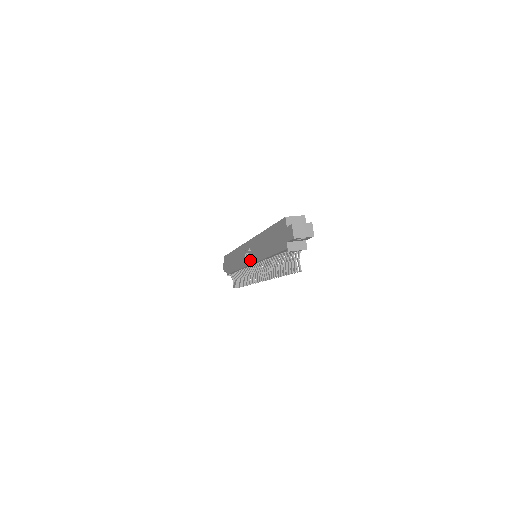
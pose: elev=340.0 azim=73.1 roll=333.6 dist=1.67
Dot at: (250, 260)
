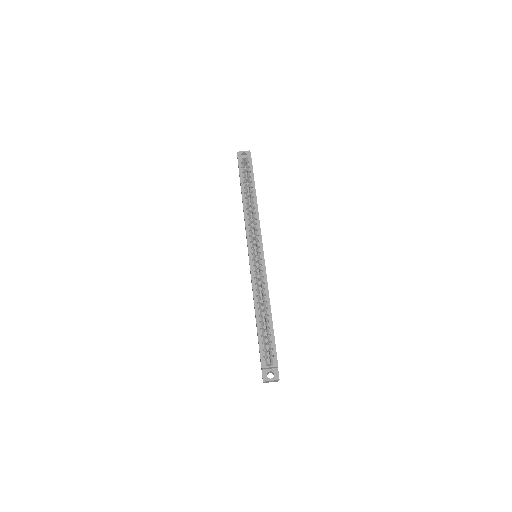
Dot at: occluded
